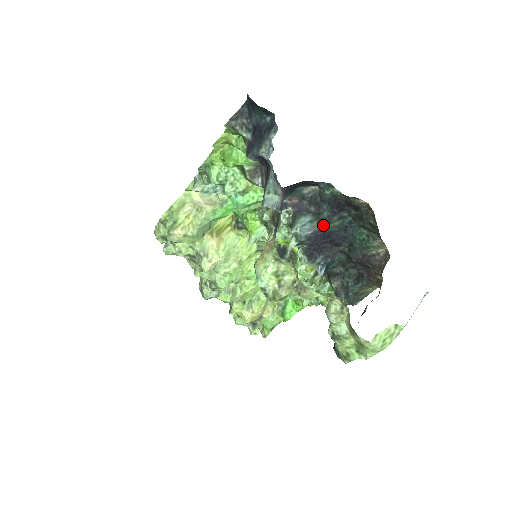
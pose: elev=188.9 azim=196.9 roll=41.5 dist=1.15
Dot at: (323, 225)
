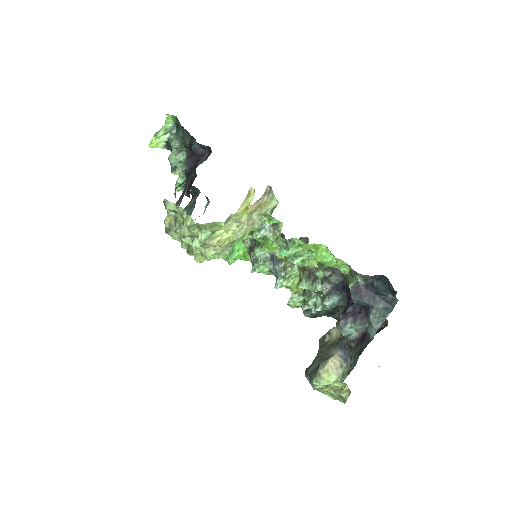
Dot at: (344, 304)
